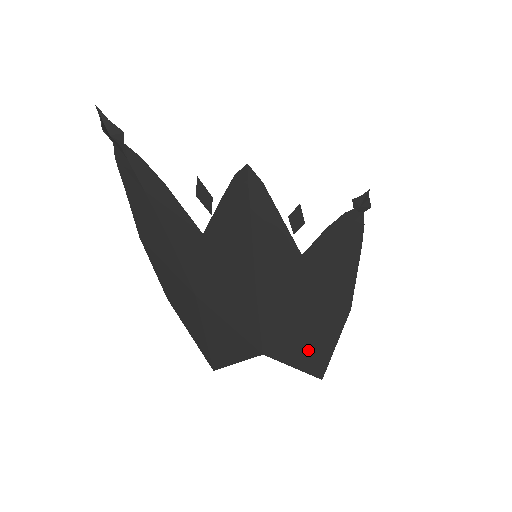
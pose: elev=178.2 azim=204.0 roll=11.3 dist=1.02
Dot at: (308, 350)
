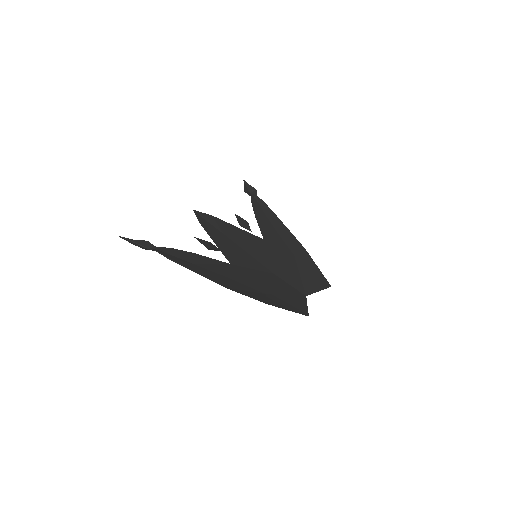
Dot at: (315, 280)
